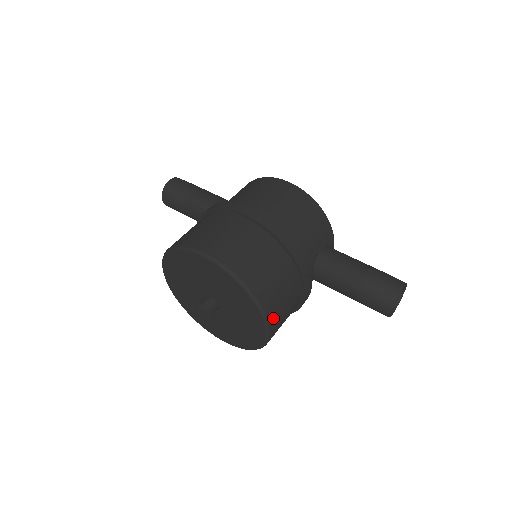
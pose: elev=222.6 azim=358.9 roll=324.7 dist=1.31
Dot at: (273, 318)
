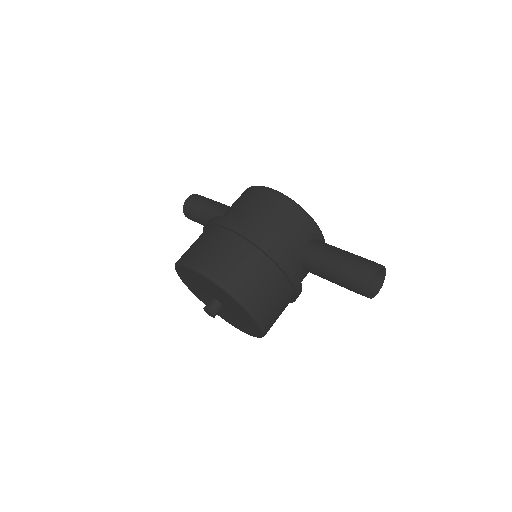
Dot at: (260, 312)
